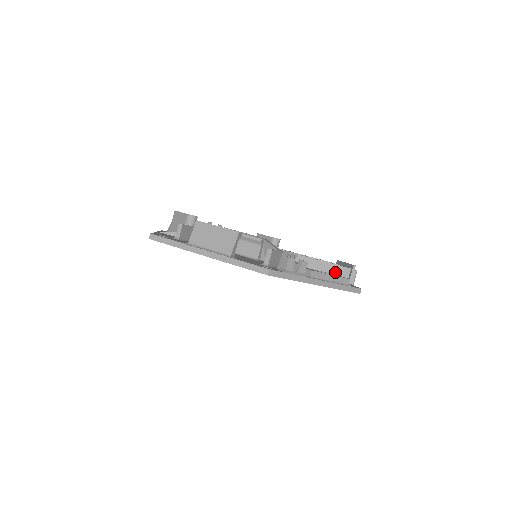
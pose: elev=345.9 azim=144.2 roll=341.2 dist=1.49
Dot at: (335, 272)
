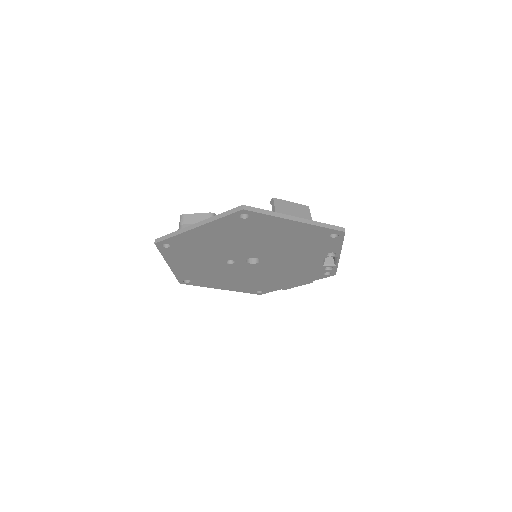
Dot at: occluded
